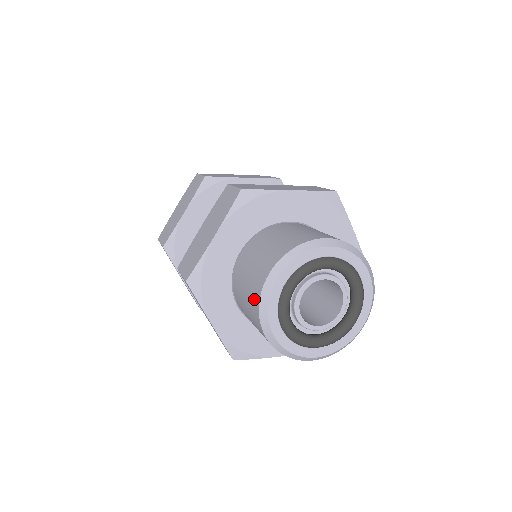
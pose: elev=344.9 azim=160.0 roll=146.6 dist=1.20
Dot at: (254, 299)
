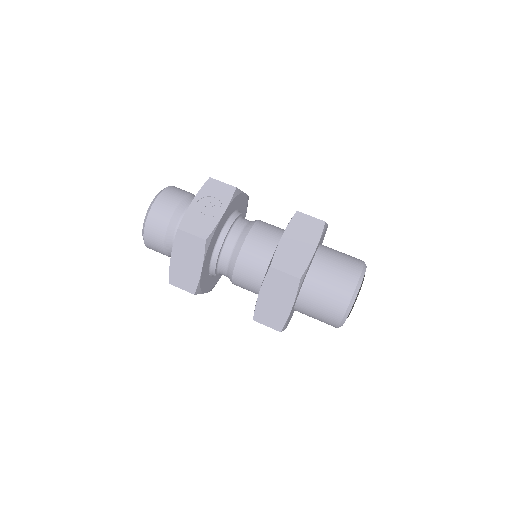
Dot at: occluded
